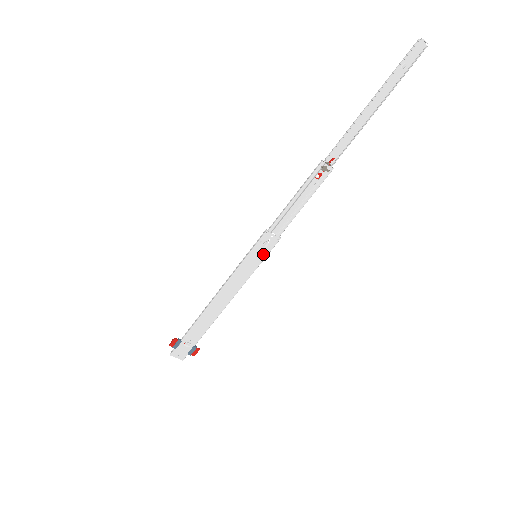
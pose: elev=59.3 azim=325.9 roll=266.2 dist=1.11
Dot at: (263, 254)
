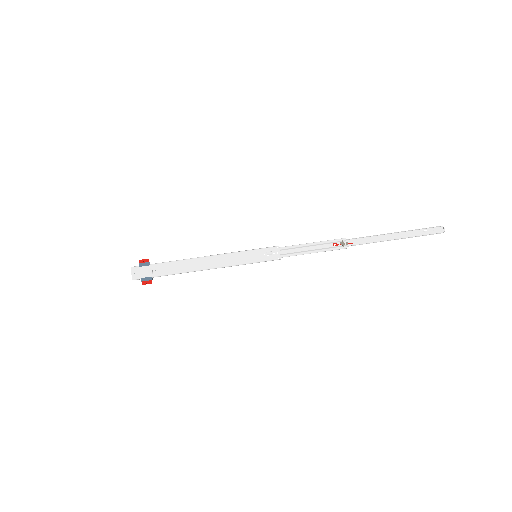
Dot at: (261, 258)
